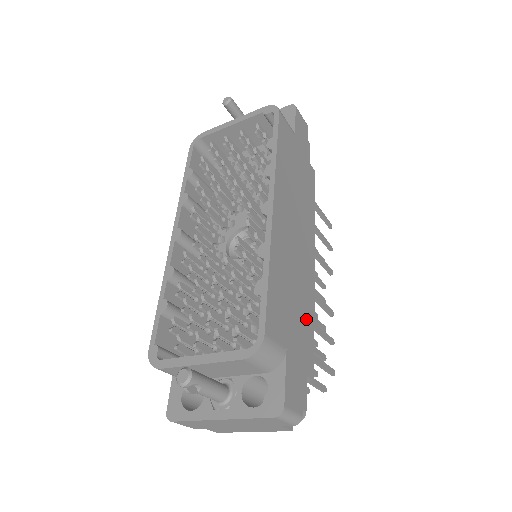
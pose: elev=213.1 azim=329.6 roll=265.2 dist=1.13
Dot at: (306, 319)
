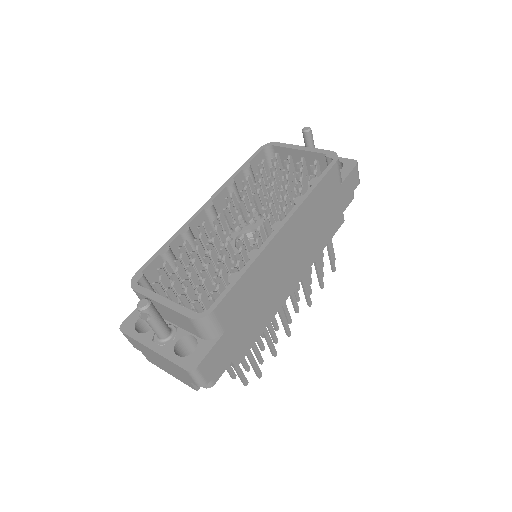
Dot at: (259, 322)
